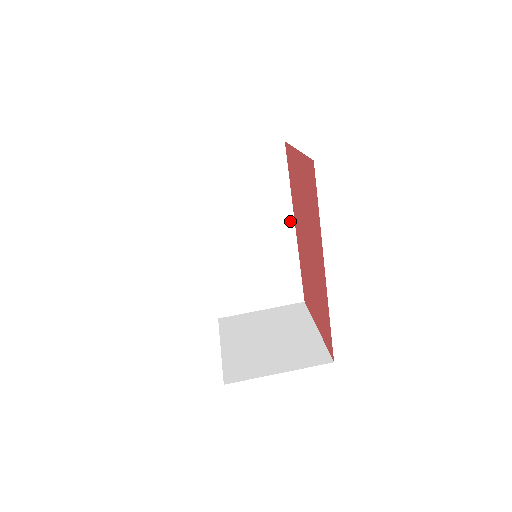
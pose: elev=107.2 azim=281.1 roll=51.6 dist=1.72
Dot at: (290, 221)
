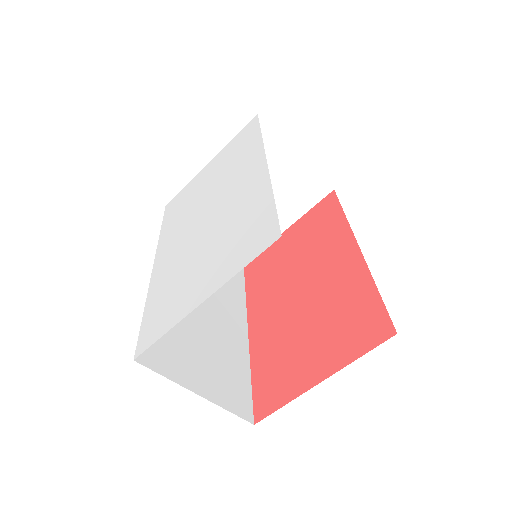
Dot at: occluded
